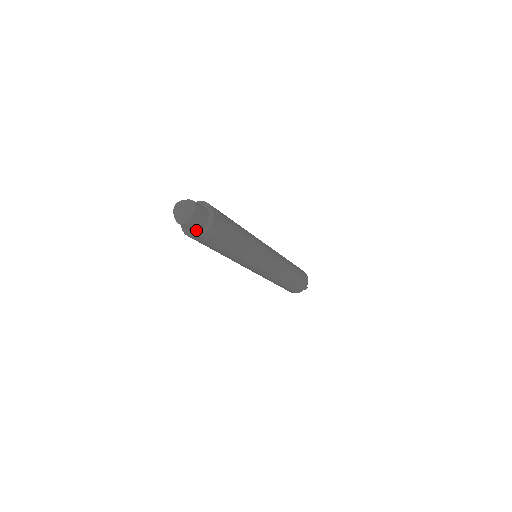
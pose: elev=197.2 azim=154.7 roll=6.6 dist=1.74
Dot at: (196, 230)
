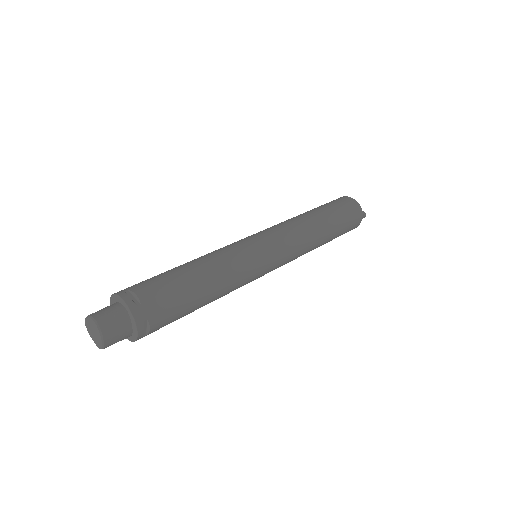
Dot at: (127, 336)
